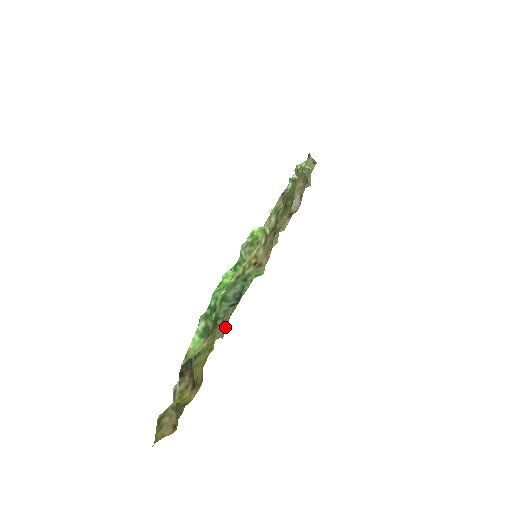
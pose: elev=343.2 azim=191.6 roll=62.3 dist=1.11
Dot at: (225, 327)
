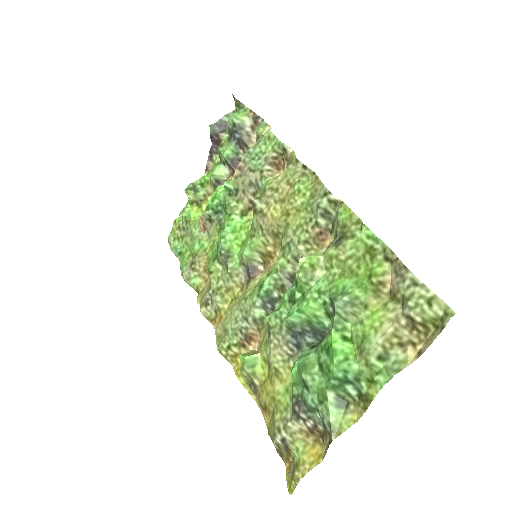
Dot at: (259, 342)
